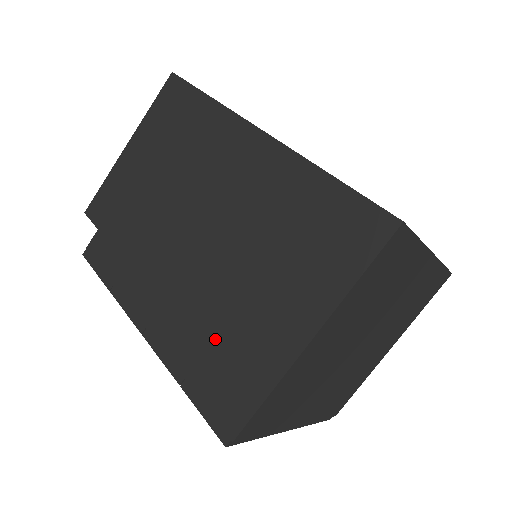
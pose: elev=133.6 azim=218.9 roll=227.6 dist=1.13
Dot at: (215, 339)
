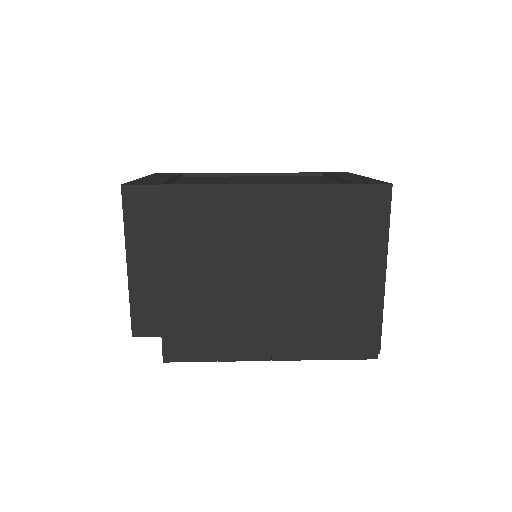
Dot at: (328, 320)
